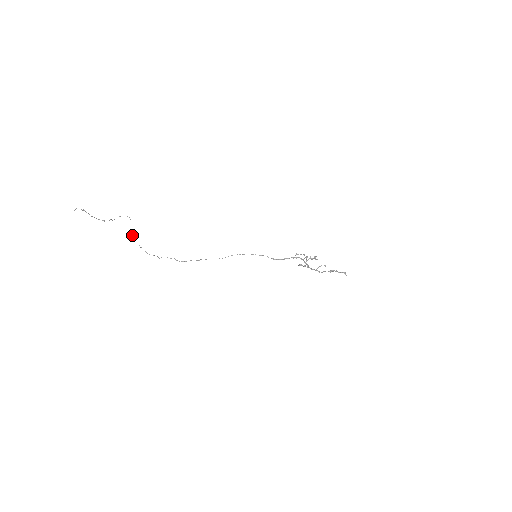
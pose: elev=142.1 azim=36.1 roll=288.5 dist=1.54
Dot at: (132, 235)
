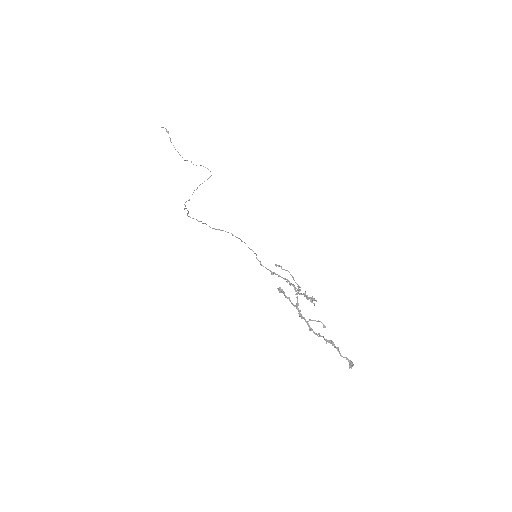
Dot at: (197, 187)
